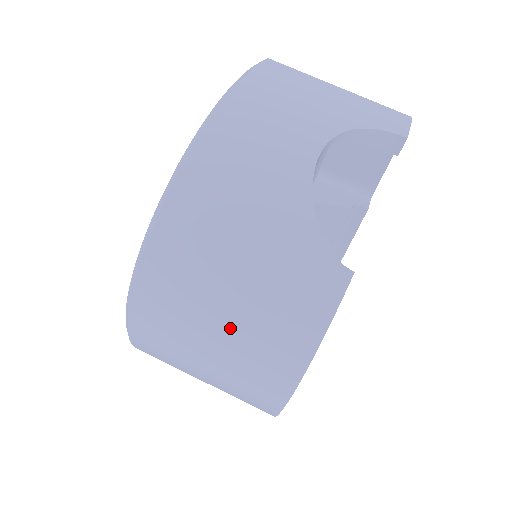
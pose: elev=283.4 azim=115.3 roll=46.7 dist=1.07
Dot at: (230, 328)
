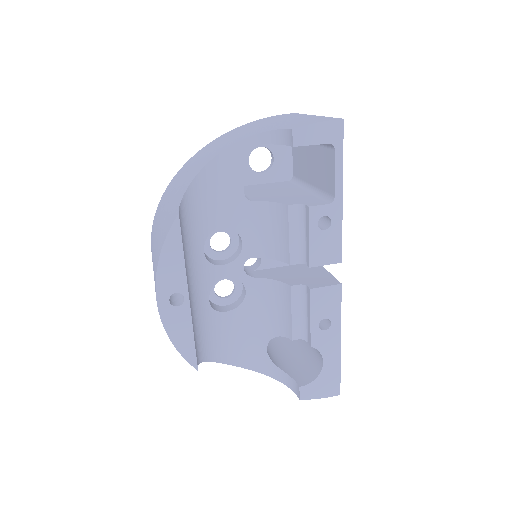
Dot at: (153, 263)
